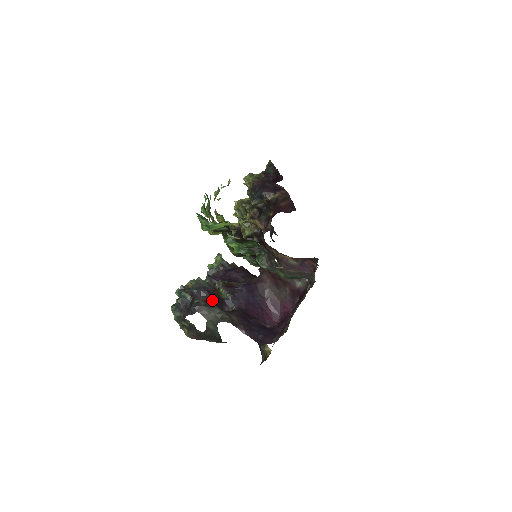
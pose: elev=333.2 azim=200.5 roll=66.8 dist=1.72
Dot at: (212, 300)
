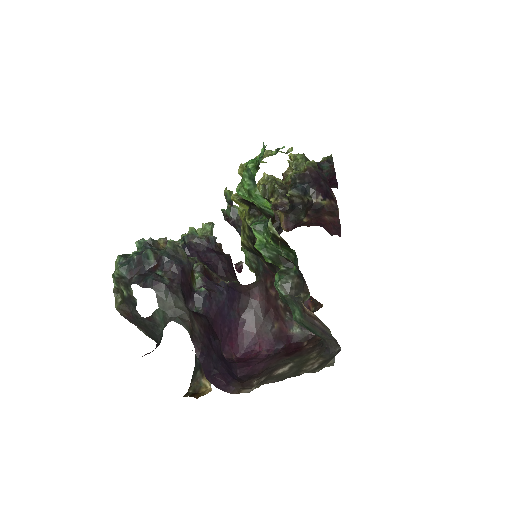
Dot at: (181, 284)
